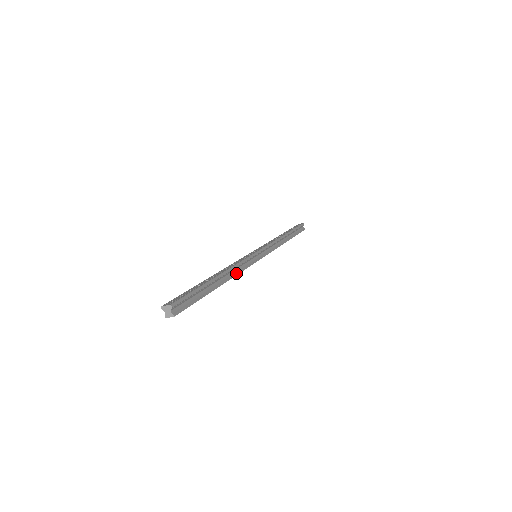
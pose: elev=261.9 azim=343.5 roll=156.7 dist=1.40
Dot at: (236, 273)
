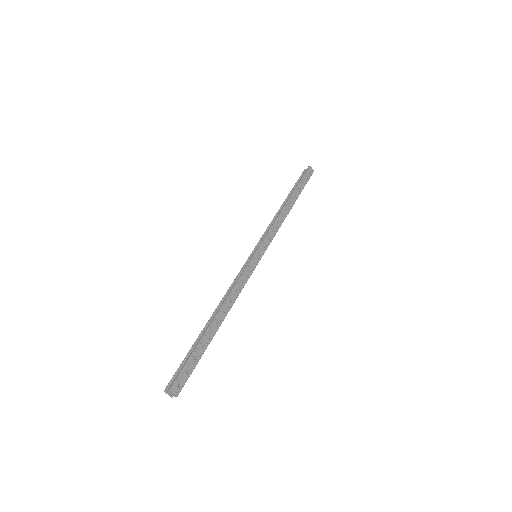
Dot at: occluded
